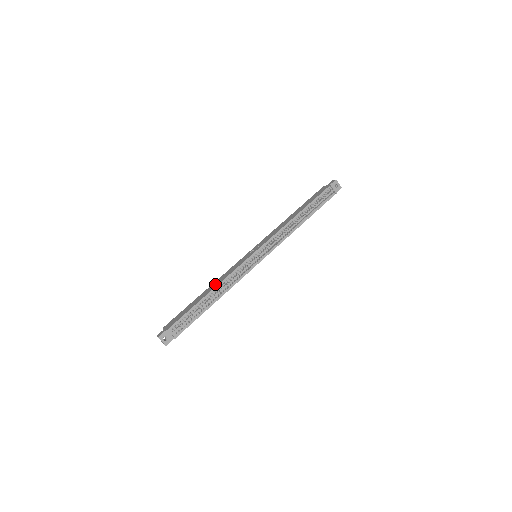
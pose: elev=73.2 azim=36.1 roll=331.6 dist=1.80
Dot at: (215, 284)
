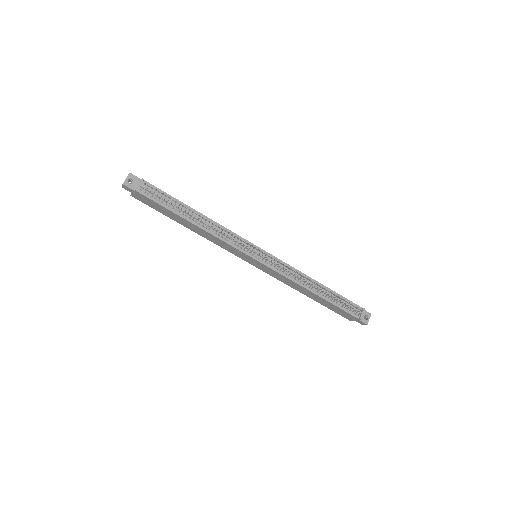
Dot at: occluded
